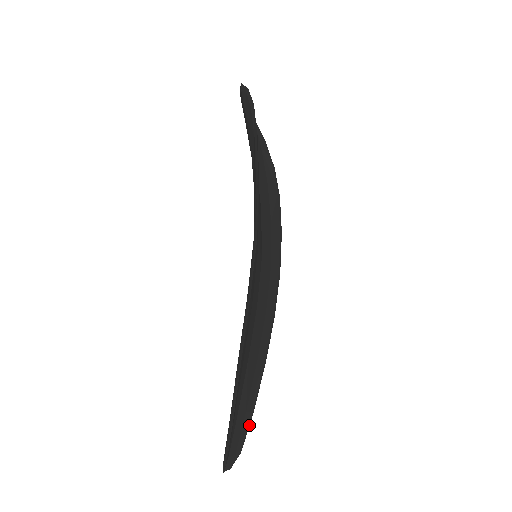
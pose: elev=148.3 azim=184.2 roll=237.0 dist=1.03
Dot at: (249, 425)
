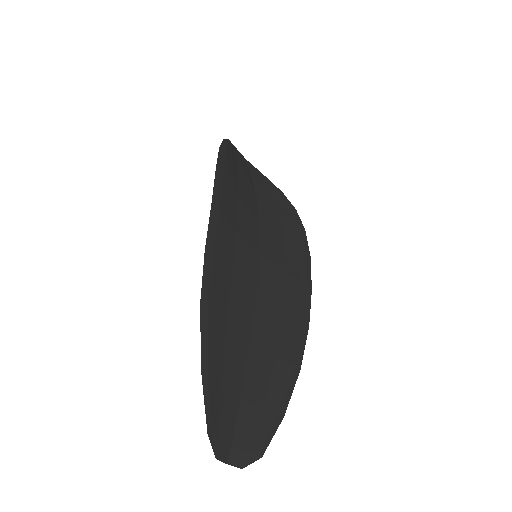
Dot at: (276, 430)
